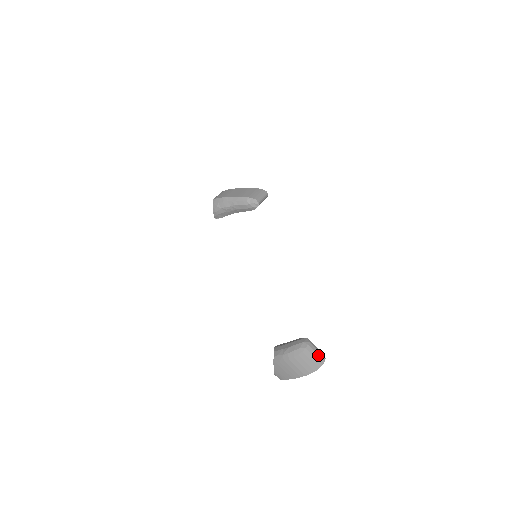
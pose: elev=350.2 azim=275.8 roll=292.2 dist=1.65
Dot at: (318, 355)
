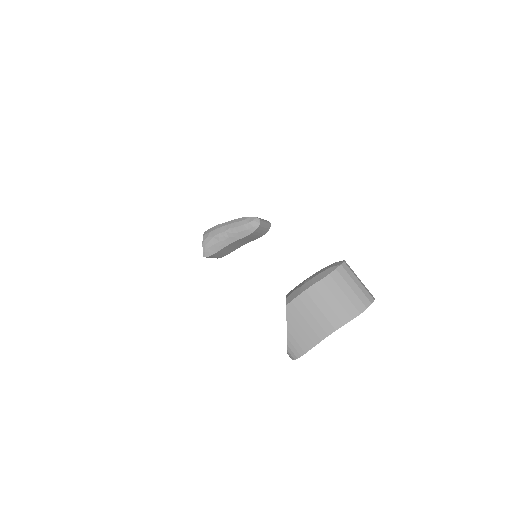
Dot at: (362, 285)
